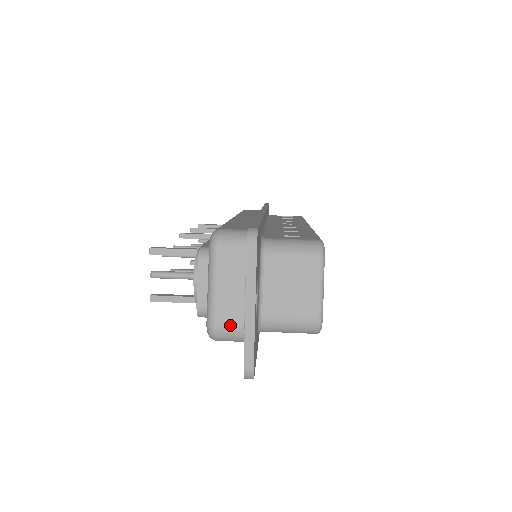
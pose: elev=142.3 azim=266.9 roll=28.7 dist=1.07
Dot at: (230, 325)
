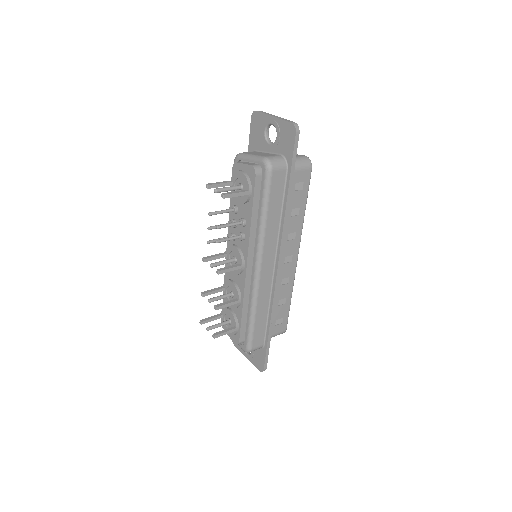
Dot at: (273, 156)
